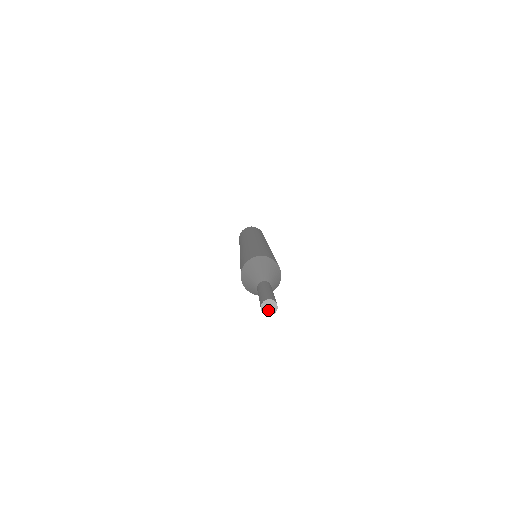
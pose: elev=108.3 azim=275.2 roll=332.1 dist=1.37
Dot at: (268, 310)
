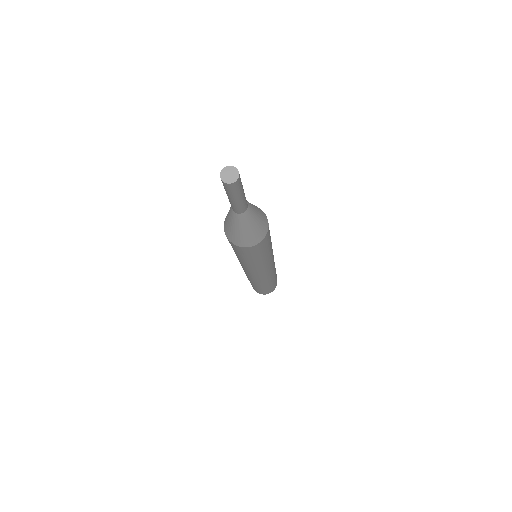
Dot at: (226, 176)
